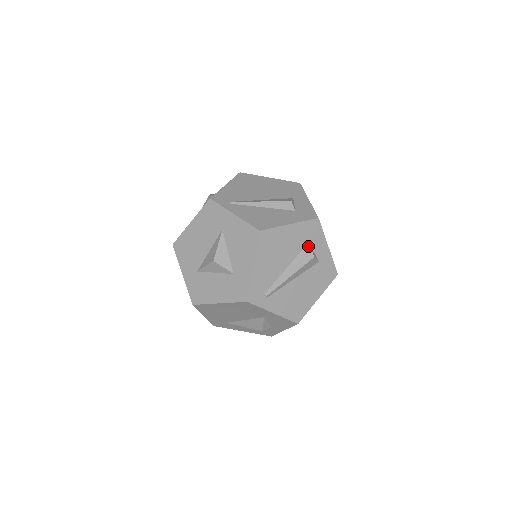
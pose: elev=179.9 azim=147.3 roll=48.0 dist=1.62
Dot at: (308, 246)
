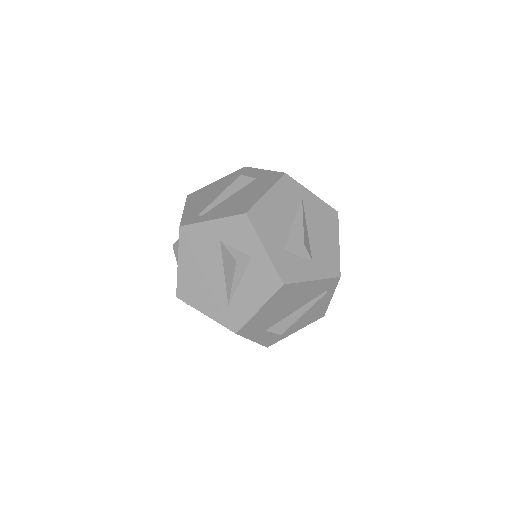
Dot at: occluded
